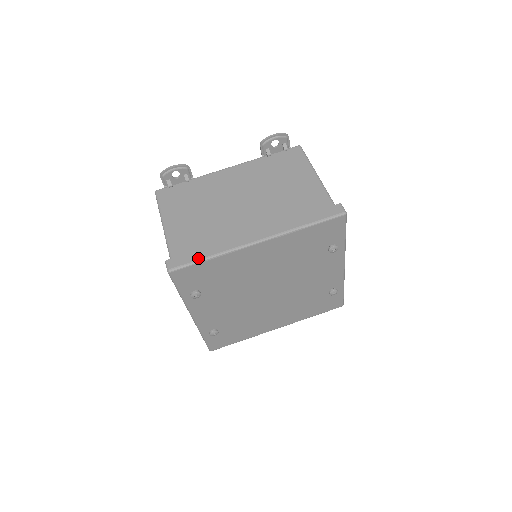
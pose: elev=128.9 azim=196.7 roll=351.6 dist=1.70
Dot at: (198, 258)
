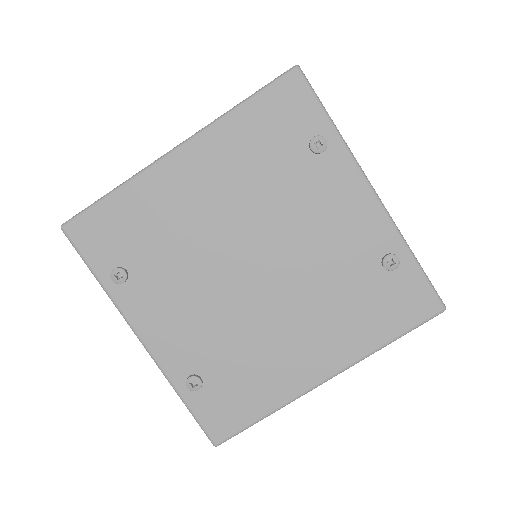
Dot at: (99, 199)
